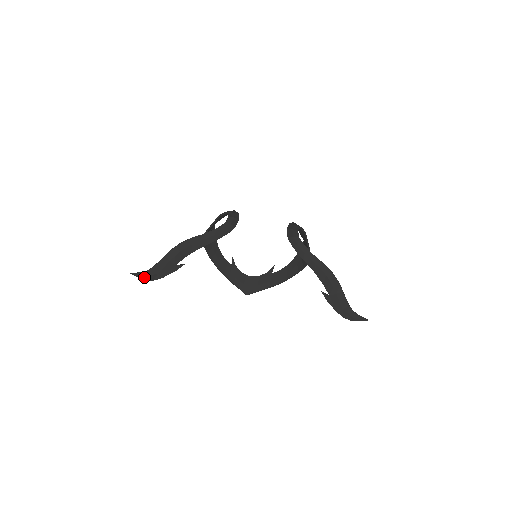
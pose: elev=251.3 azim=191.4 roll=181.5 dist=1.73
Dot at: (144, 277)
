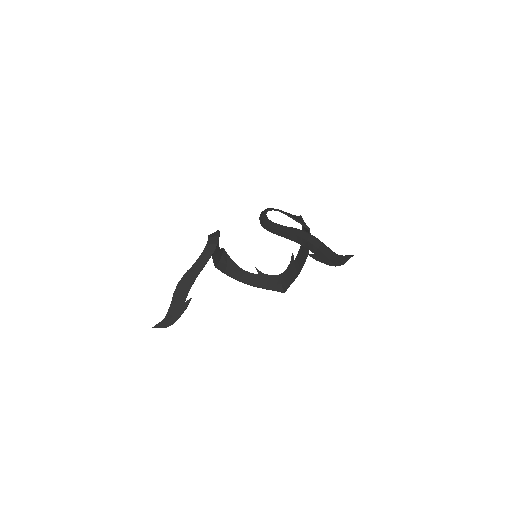
Dot at: (164, 325)
